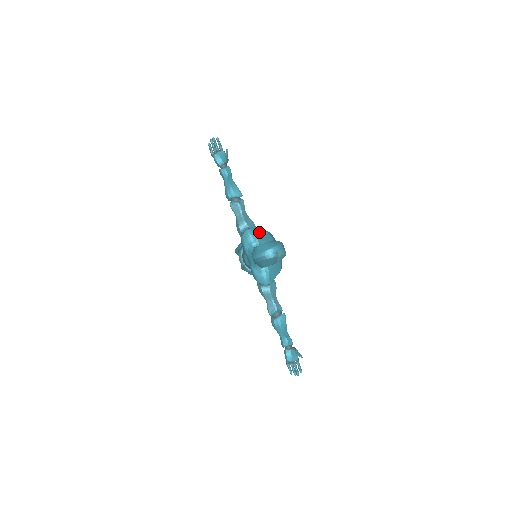
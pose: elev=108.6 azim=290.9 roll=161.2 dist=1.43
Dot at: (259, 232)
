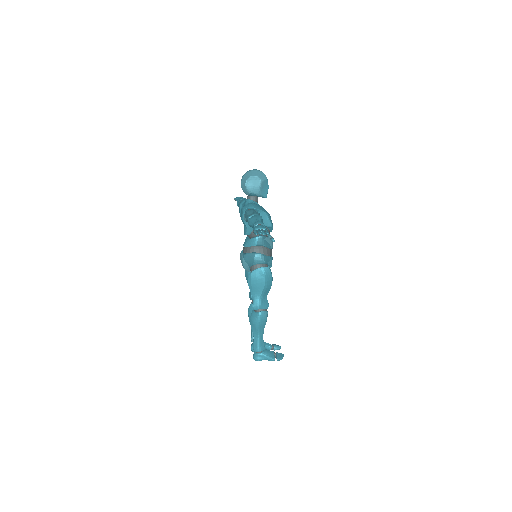
Dot at: occluded
